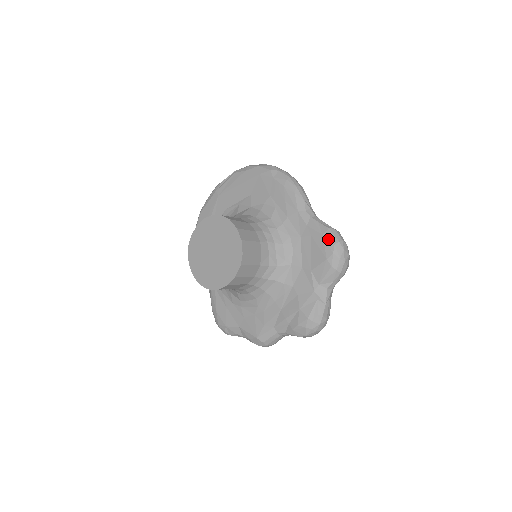
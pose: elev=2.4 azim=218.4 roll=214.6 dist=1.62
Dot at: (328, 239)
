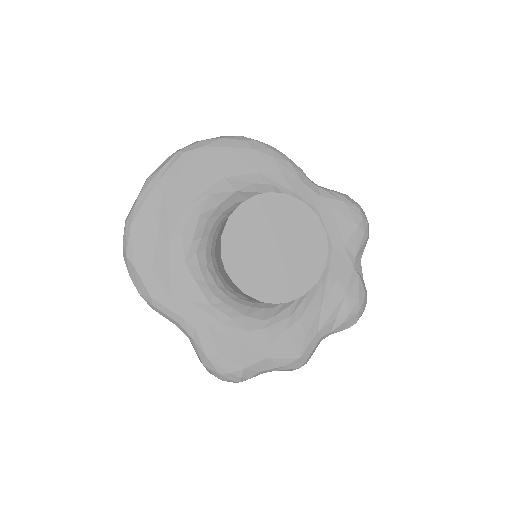
Dot at: (351, 204)
